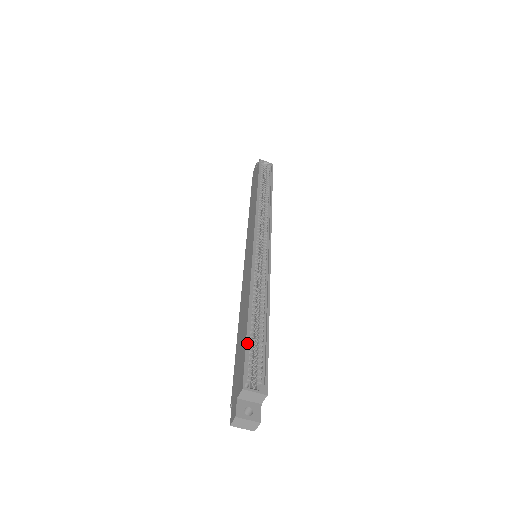
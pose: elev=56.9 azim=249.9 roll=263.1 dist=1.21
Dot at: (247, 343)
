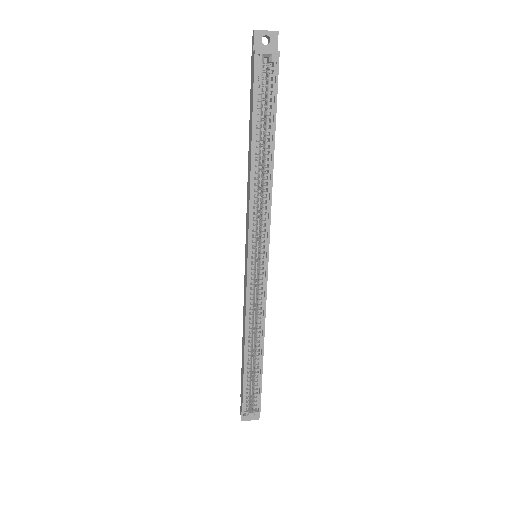
Dot at: (244, 385)
